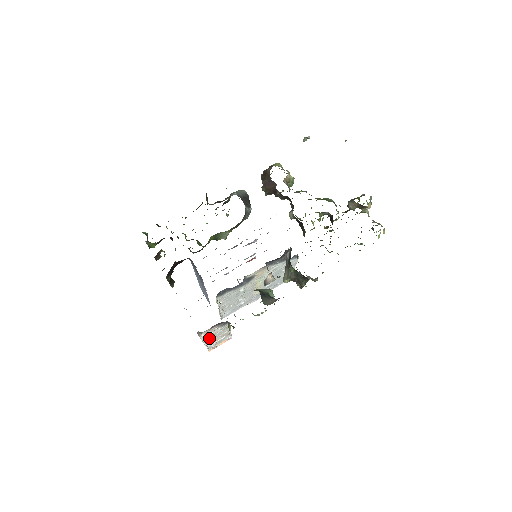
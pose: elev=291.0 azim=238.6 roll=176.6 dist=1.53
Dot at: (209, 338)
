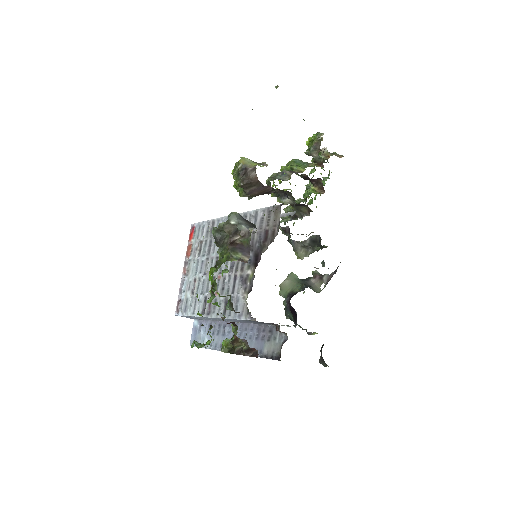
Dot at: occluded
